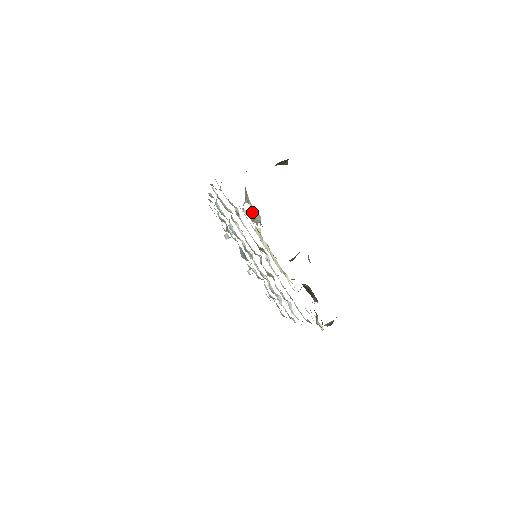
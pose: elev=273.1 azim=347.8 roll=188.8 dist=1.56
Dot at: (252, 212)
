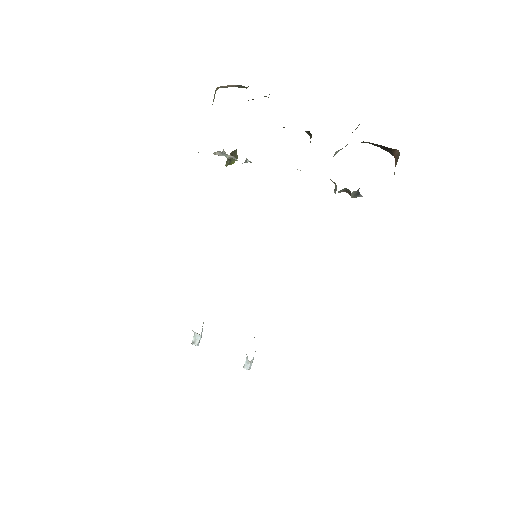
Dot at: occluded
